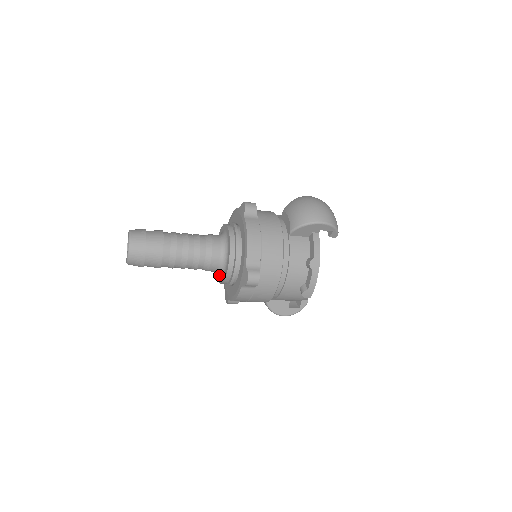
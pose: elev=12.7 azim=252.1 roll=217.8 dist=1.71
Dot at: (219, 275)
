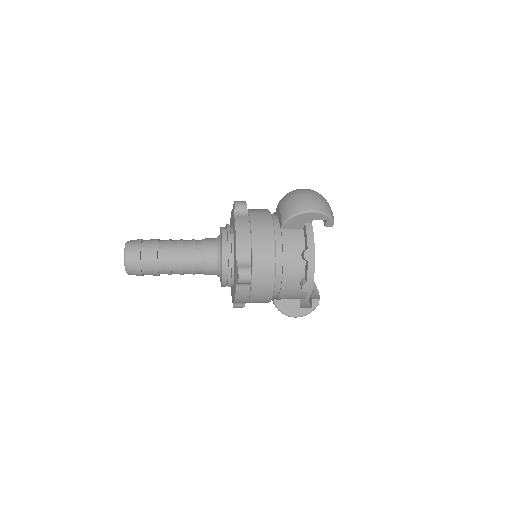
Dot at: occluded
